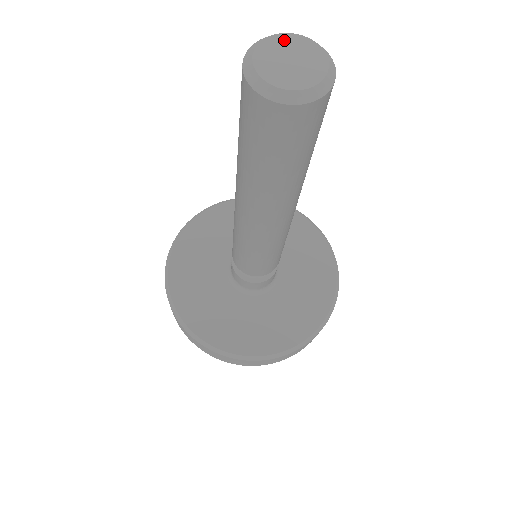
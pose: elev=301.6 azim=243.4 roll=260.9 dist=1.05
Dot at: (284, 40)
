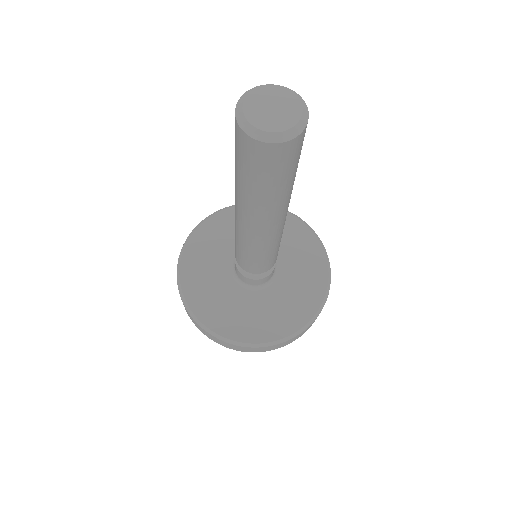
Dot at: (267, 91)
